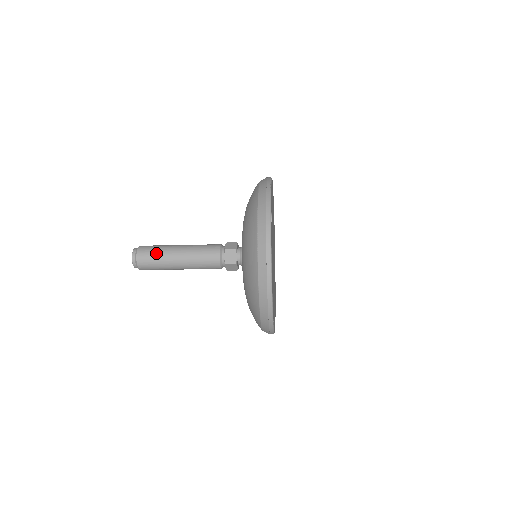
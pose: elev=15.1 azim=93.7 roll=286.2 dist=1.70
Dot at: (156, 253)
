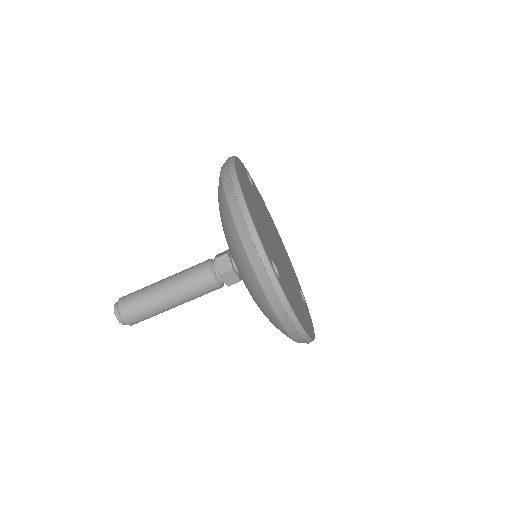
Dot at: occluded
